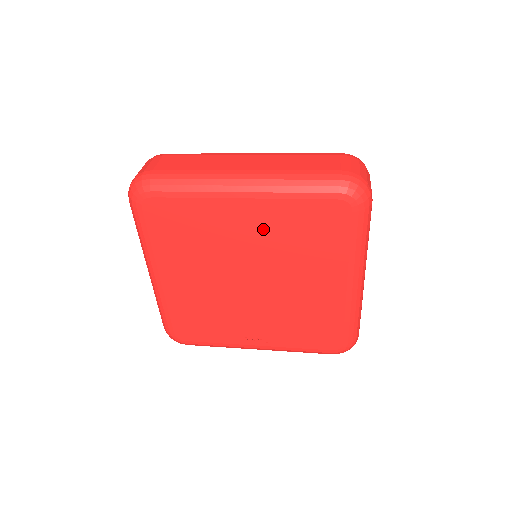
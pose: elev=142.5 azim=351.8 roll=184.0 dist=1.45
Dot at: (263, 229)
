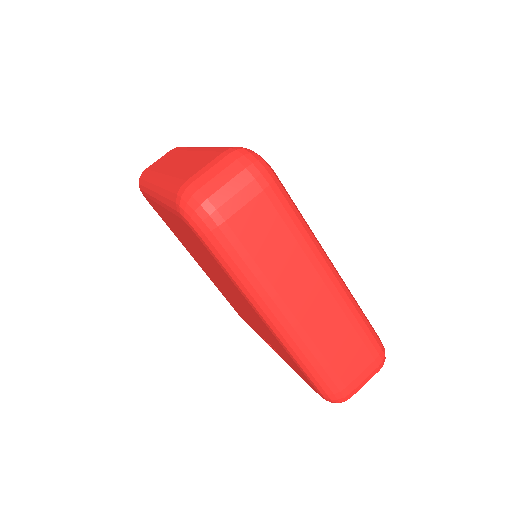
Dot at: (186, 236)
